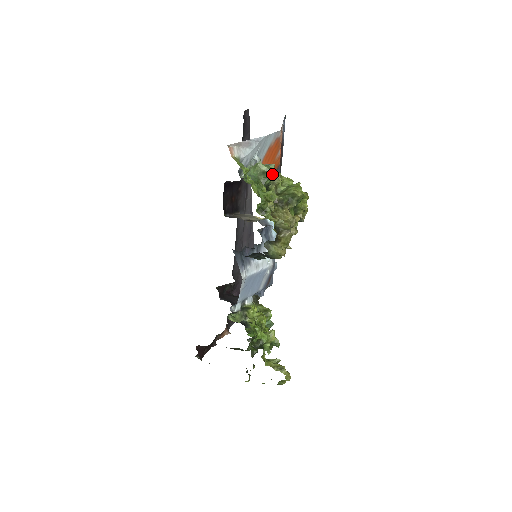
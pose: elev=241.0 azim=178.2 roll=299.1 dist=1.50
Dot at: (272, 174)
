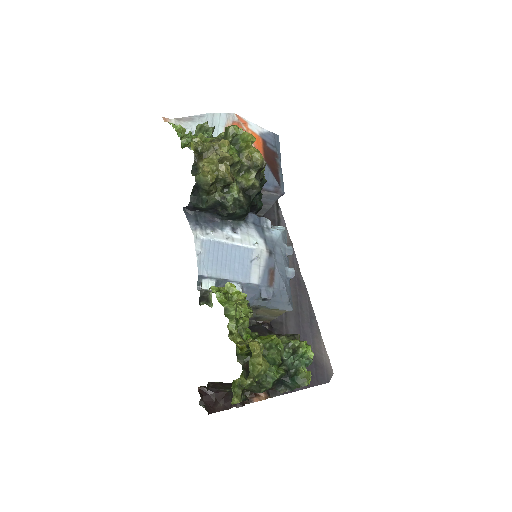
Dot at: (211, 130)
